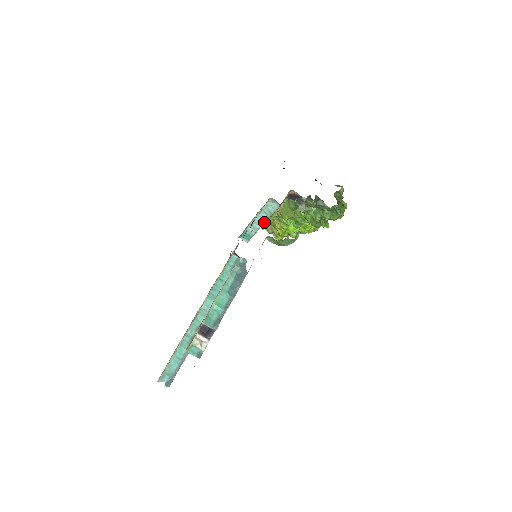
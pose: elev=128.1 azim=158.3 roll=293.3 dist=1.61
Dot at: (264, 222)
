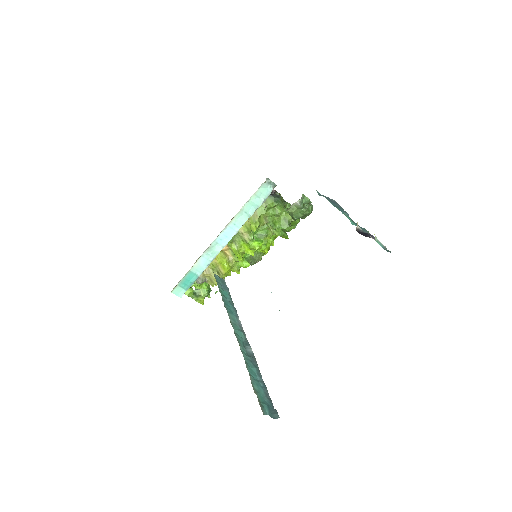
Dot at: (234, 233)
